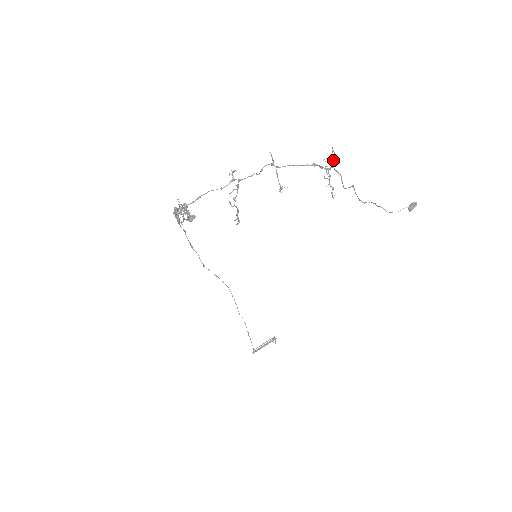
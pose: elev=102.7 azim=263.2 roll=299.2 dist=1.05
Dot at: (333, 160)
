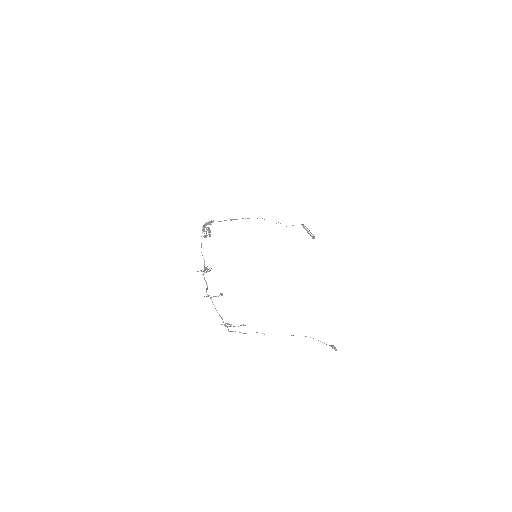
Dot at: occluded
